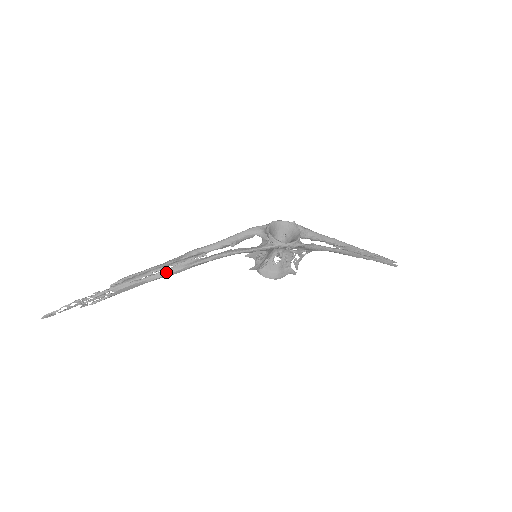
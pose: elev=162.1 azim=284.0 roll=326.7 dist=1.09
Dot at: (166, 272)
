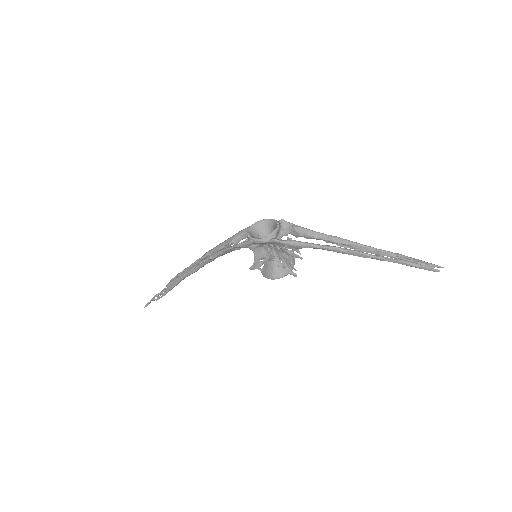
Dot at: (189, 270)
